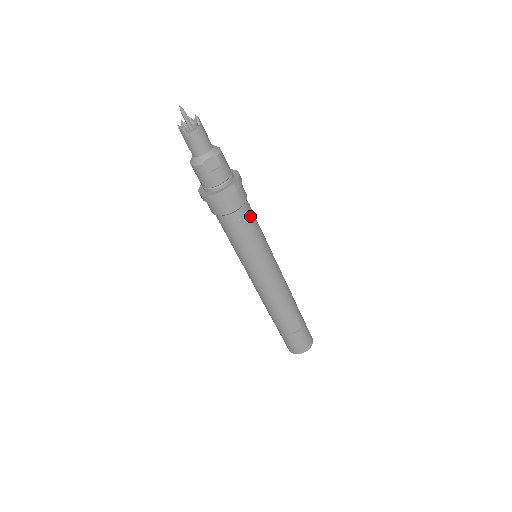
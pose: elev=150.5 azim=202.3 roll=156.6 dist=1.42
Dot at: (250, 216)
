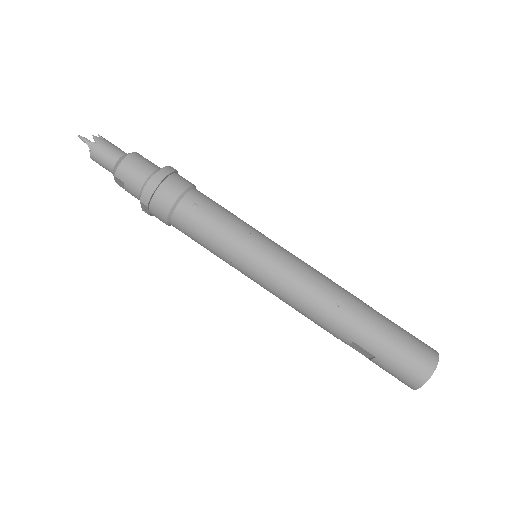
Dot at: (189, 224)
